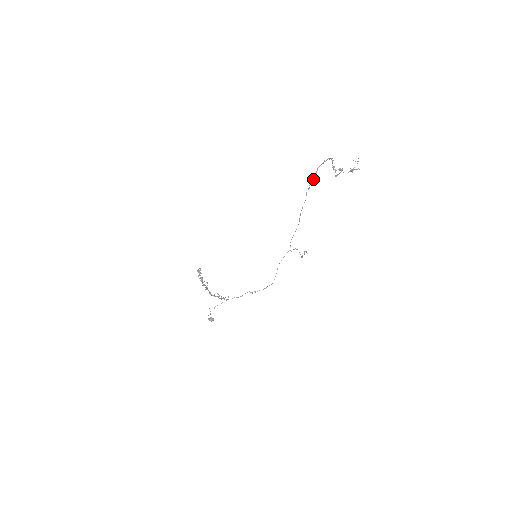
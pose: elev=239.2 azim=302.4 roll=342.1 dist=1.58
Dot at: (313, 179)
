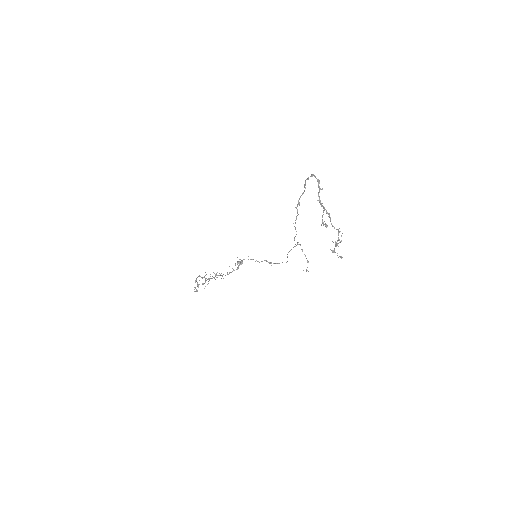
Dot at: (302, 194)
